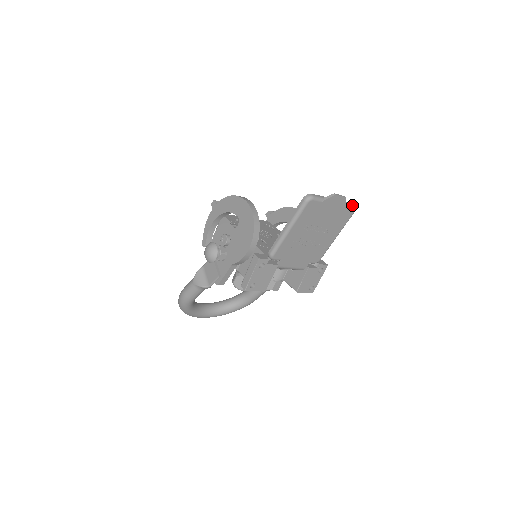
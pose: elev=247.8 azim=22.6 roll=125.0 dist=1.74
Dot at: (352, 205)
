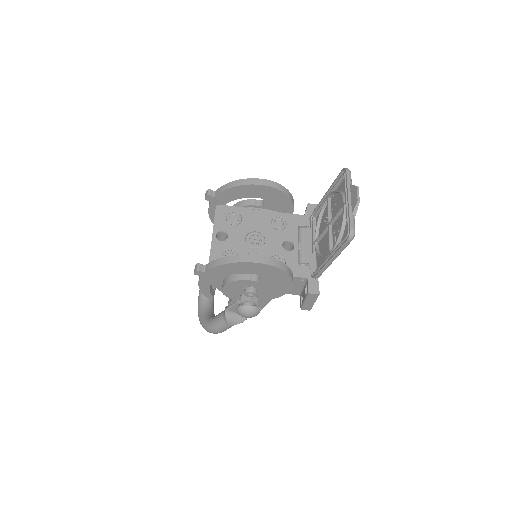
Dot at: (350, 173)
